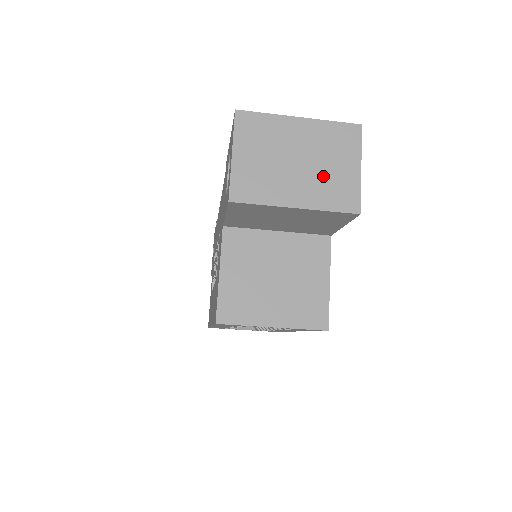
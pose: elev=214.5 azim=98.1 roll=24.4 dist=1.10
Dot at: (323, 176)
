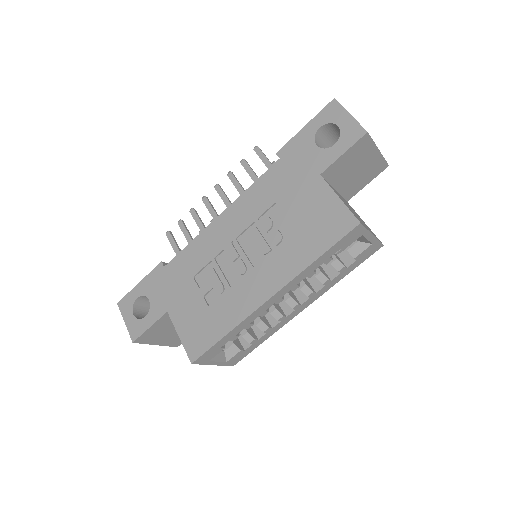
Dot at: occluded
